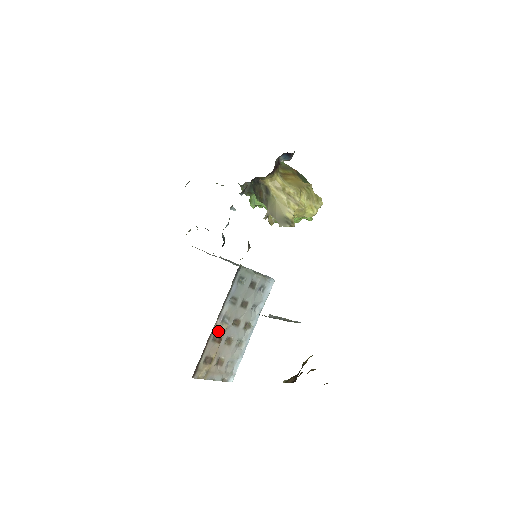
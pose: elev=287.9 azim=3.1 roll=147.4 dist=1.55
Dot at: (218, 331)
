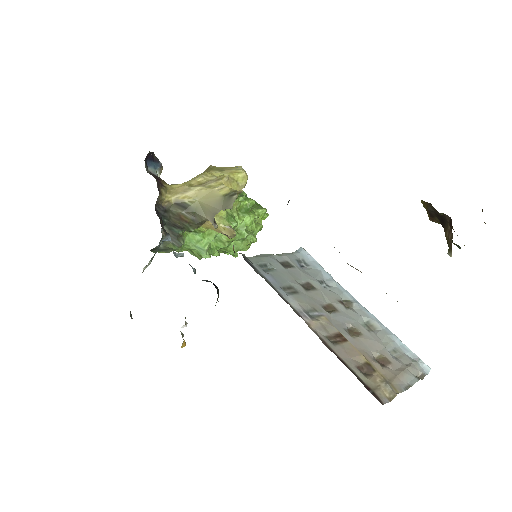
Dot at: (324, 331)
